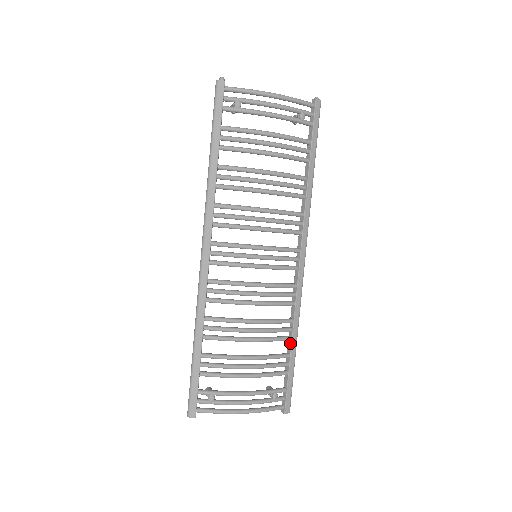
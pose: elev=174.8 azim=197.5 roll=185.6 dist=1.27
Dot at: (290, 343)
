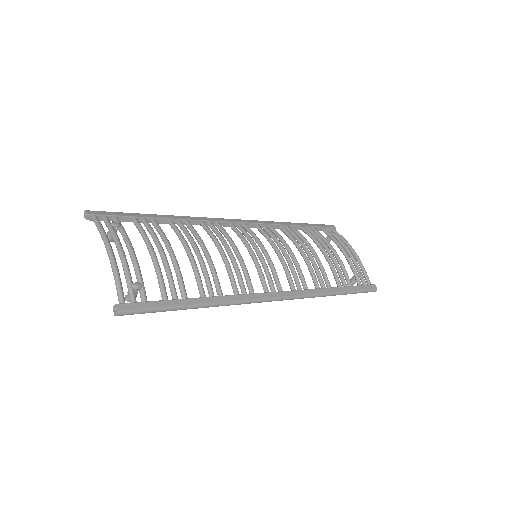
Dot at: (199, 297)
